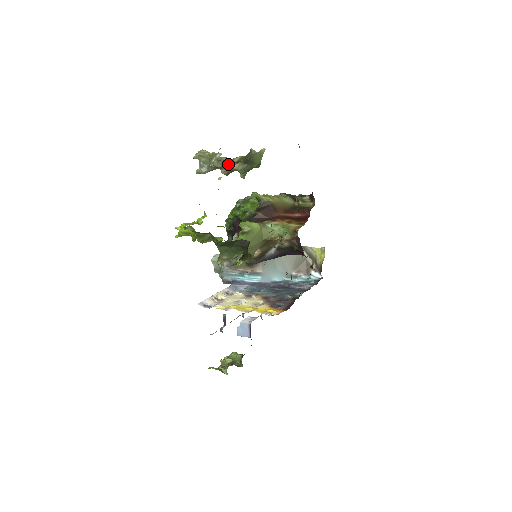
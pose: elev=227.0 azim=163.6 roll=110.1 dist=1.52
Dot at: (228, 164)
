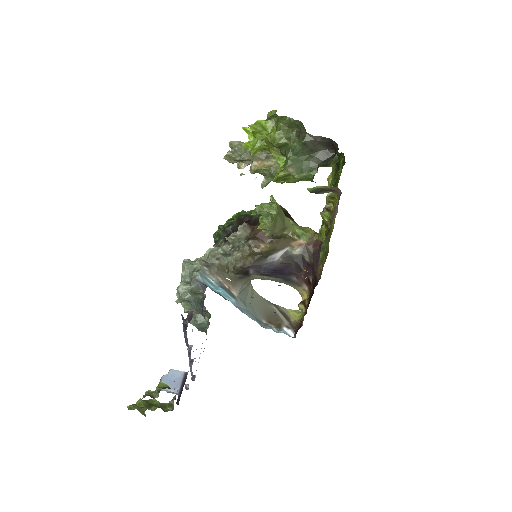
Dot at: (265, 157)
